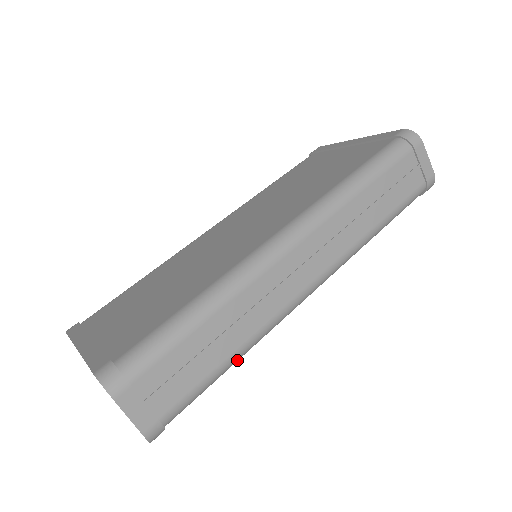
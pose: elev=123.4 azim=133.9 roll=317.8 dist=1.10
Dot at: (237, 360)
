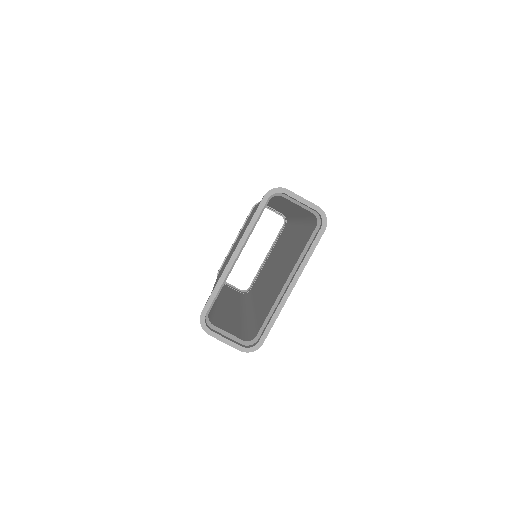
Dot at: (310, 218)
